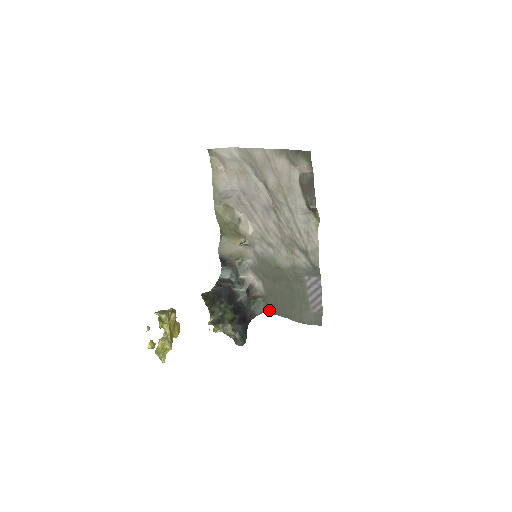
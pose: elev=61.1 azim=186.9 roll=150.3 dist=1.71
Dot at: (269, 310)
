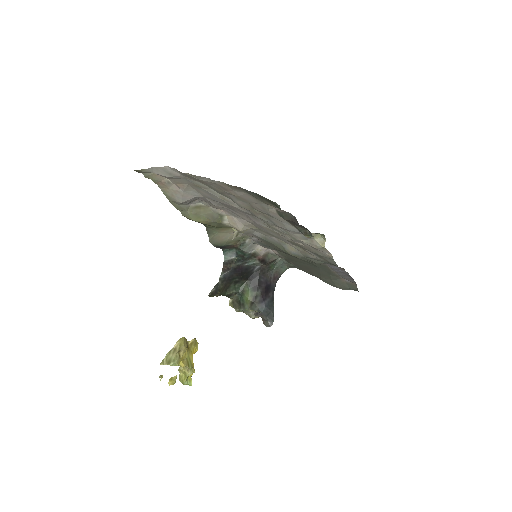
Dot at: (295, 267)
